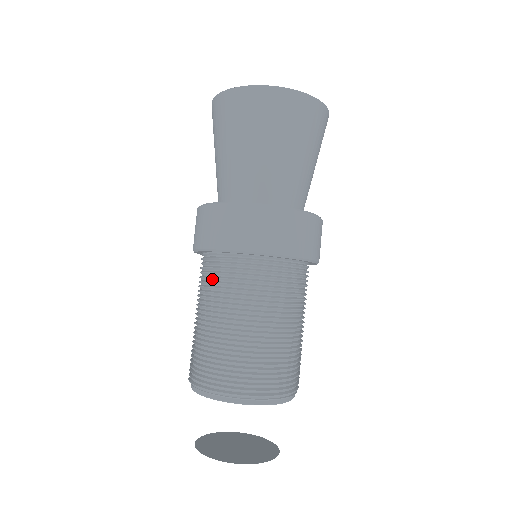
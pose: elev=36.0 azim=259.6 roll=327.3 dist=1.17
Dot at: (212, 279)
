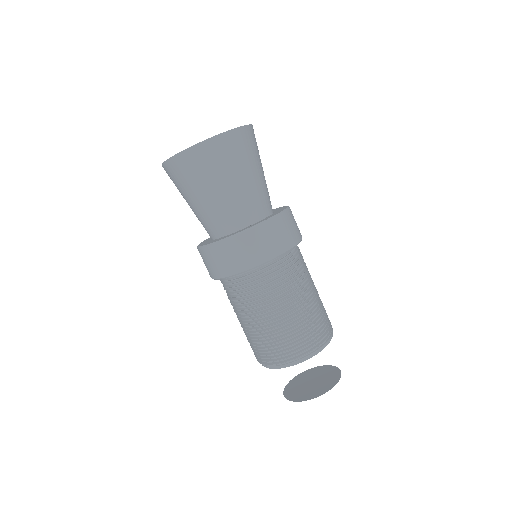
Dot at: (229, 294)
